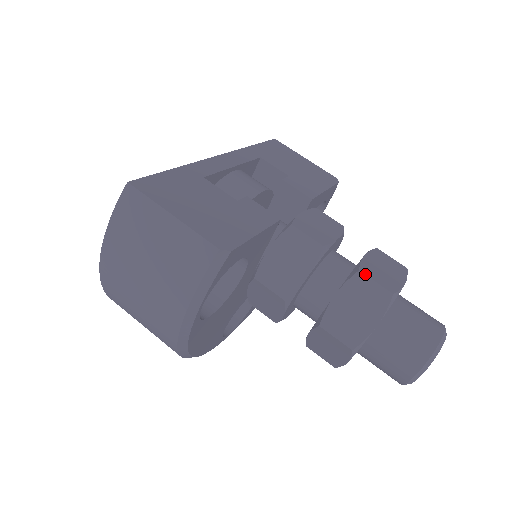
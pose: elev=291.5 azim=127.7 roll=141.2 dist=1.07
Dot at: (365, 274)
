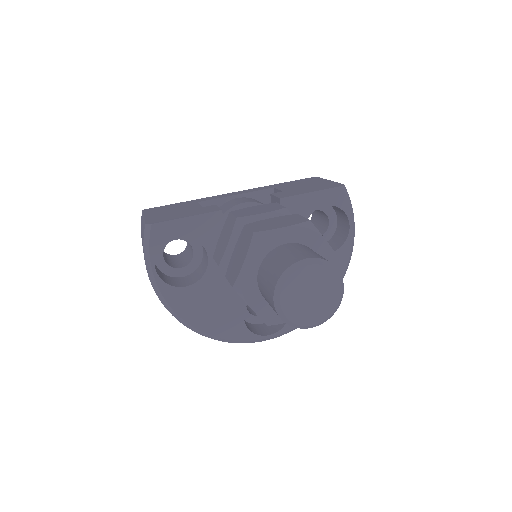
Dot at: (247, 226)
